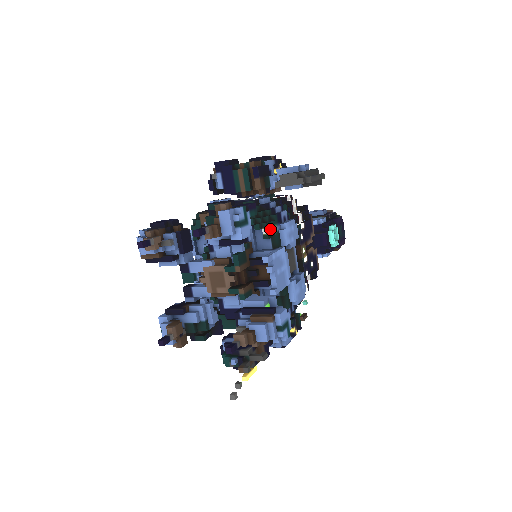
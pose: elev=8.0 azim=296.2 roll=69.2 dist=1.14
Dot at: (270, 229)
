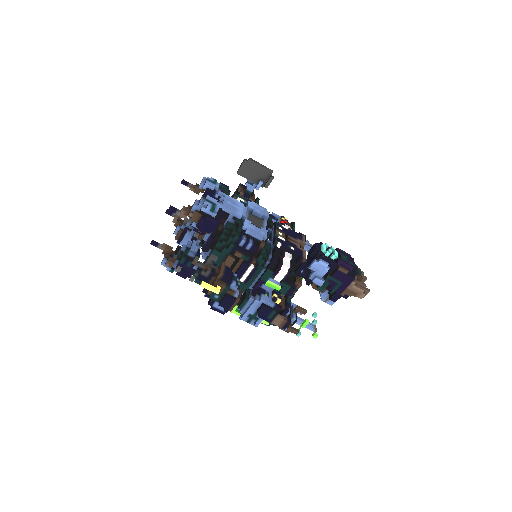
Dot at: (237, 198)
